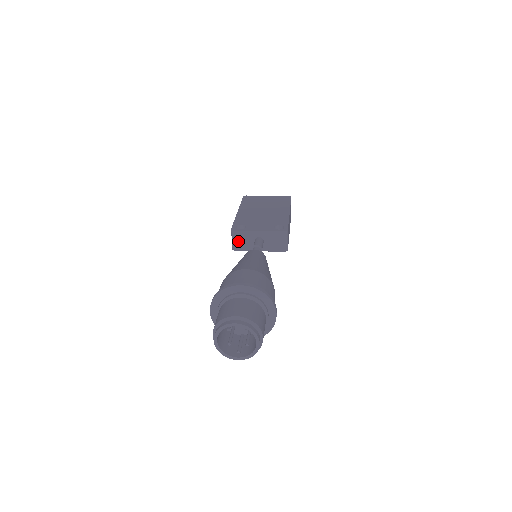
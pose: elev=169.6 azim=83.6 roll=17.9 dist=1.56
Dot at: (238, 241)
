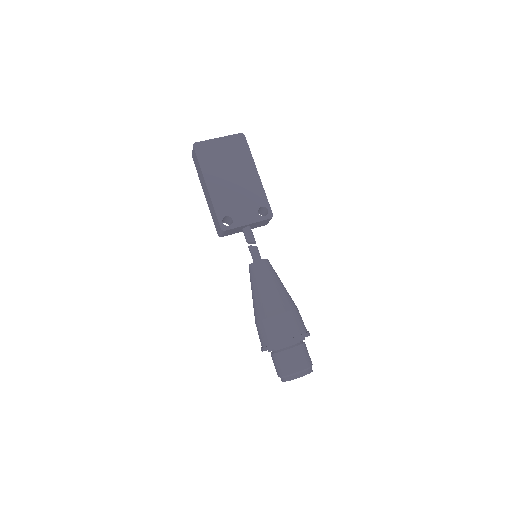
Dot at: (227, 233)
